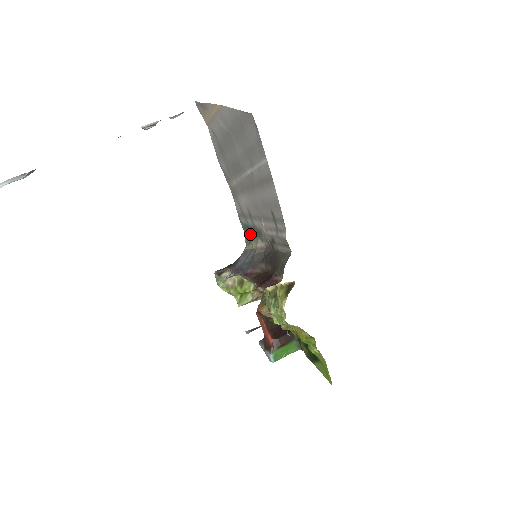
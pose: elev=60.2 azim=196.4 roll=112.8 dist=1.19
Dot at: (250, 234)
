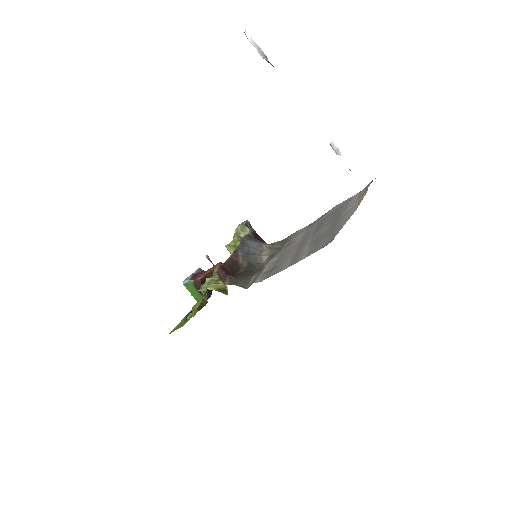
Dot at: (277, 246)
